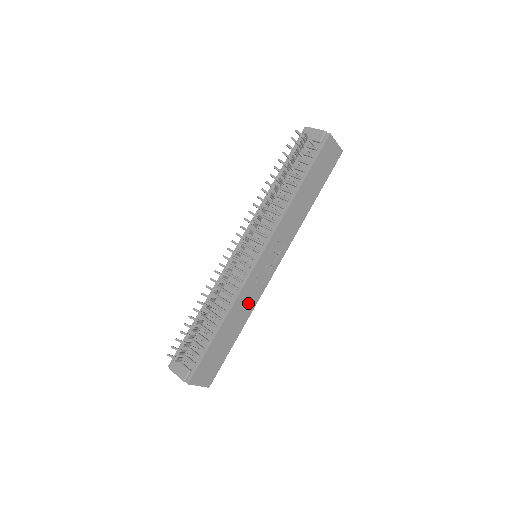
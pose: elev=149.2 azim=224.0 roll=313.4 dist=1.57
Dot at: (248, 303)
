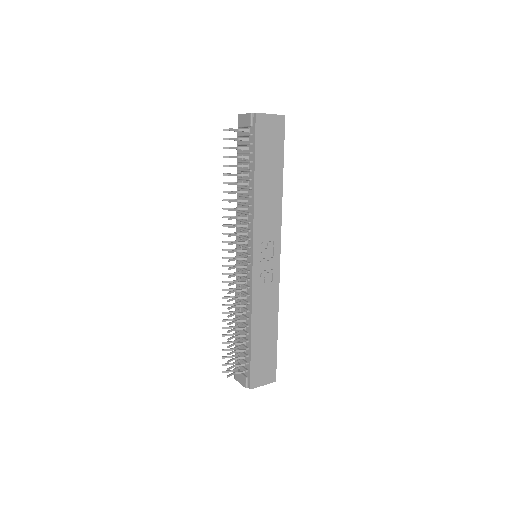
Dot at: (268, 301)
